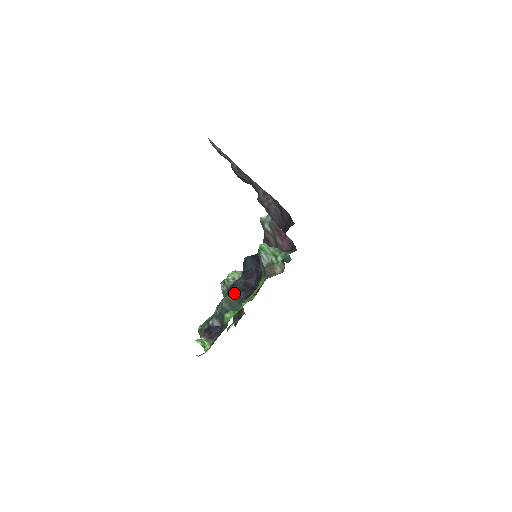
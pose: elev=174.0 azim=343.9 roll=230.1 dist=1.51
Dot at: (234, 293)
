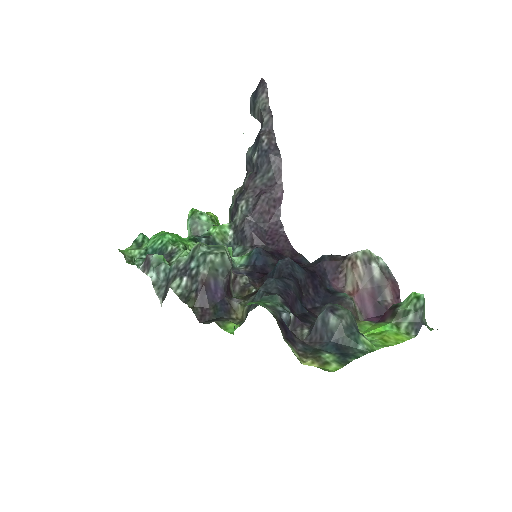
Dot at: (294, 296)
